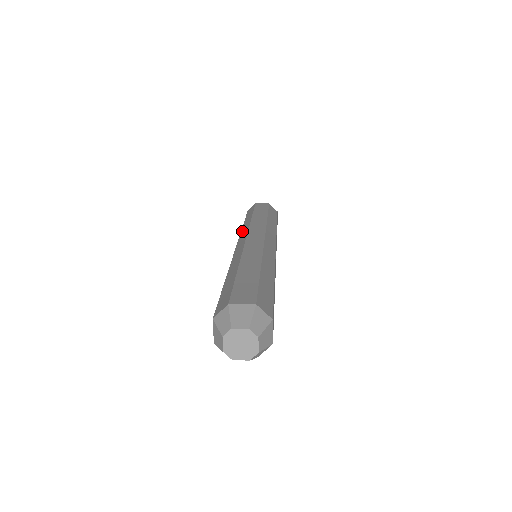
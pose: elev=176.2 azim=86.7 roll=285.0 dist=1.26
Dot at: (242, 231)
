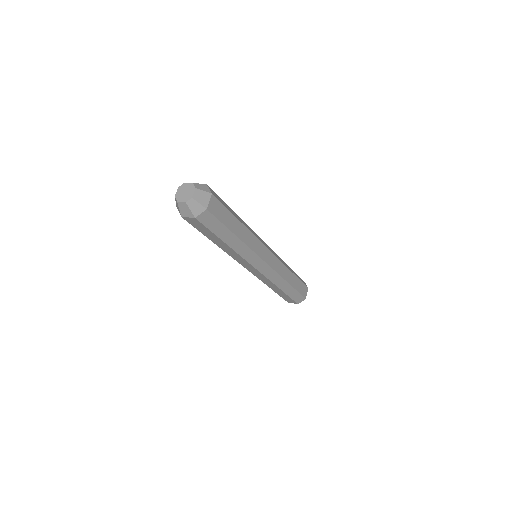
Dot at: occluded
